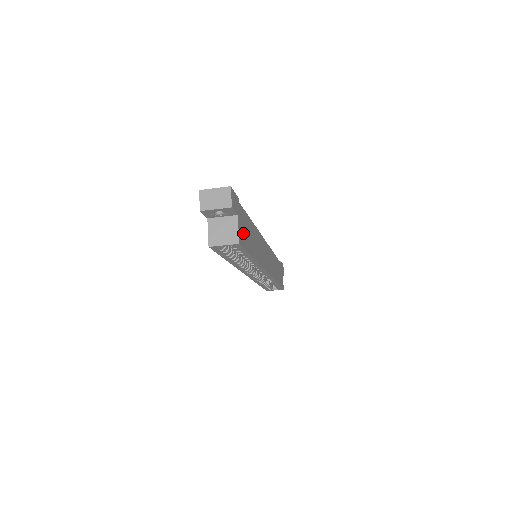
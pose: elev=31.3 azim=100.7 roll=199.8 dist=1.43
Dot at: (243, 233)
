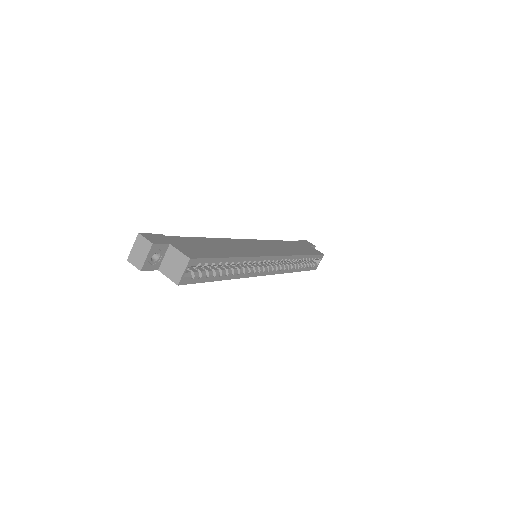
Dot at: (193, 250)
